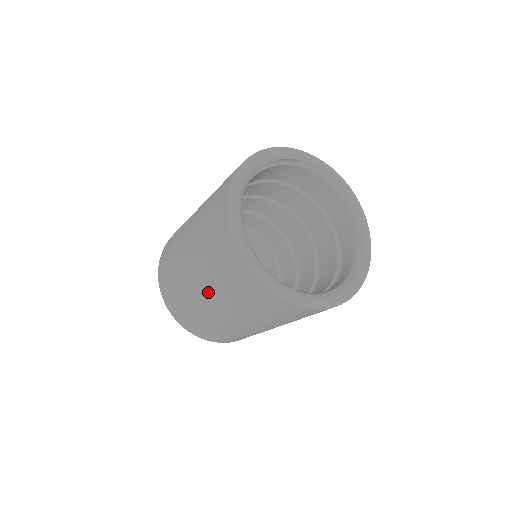
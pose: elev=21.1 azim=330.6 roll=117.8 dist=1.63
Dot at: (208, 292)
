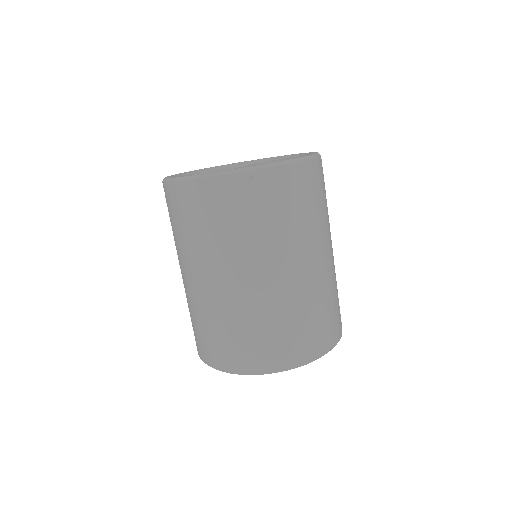
Dot at: occluded
